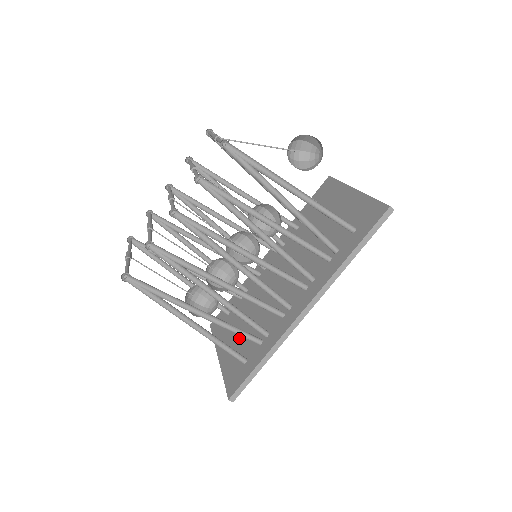
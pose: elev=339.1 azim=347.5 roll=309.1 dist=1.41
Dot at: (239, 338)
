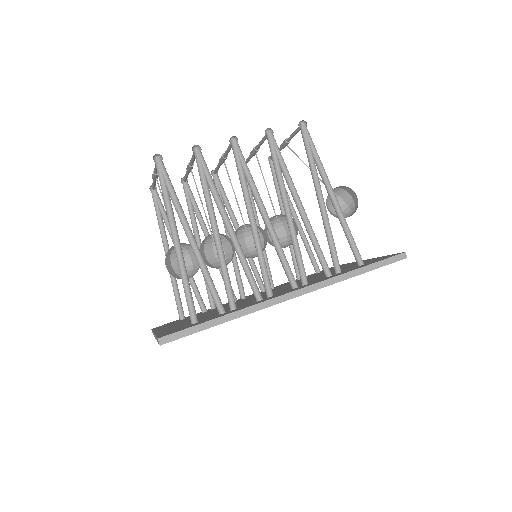
Dot at: occluded
